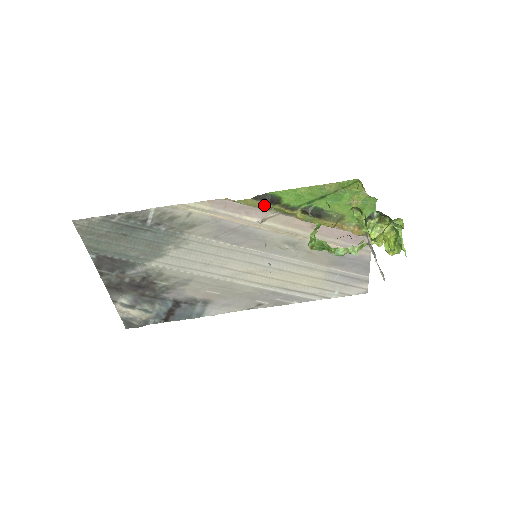
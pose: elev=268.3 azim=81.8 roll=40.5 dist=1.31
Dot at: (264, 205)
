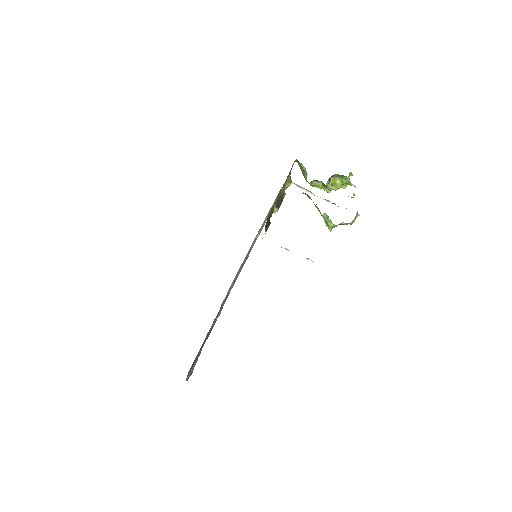
Dot at: (268, 227)
